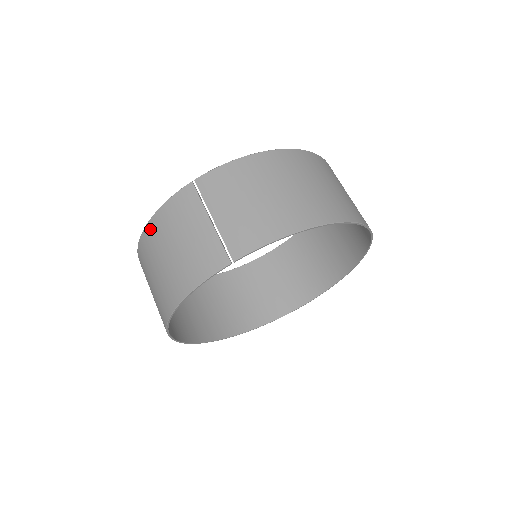
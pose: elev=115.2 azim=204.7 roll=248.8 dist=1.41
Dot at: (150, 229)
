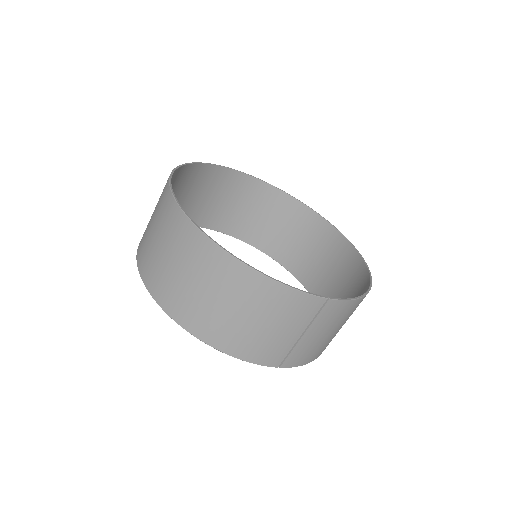
Dot at: (259, 282)
